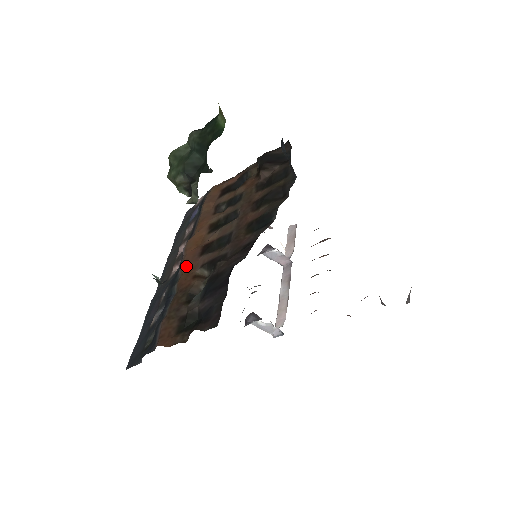
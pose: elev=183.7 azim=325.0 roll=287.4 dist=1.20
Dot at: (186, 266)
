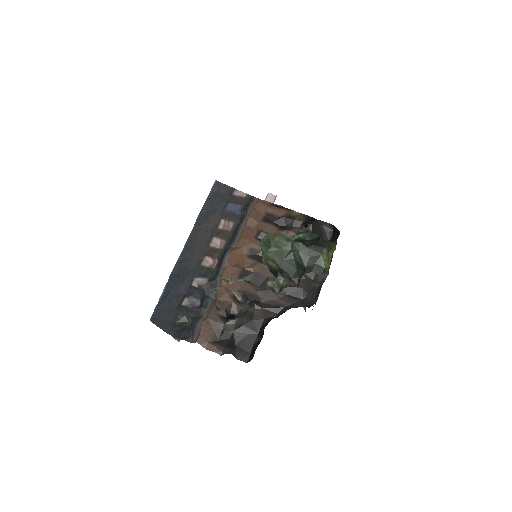
Dot at: occluded
